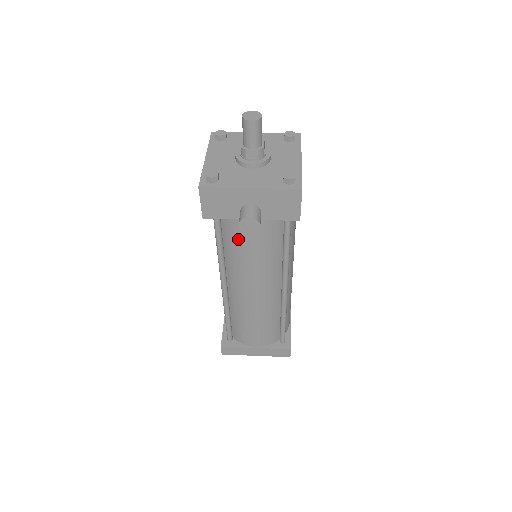
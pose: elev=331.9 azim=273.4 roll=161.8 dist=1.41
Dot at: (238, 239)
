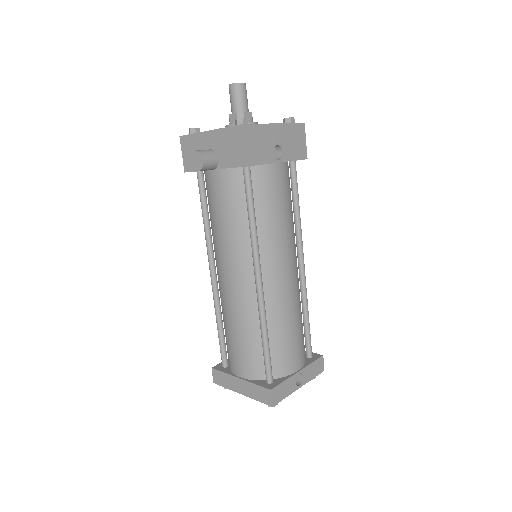
Dot at: (211, 200)
